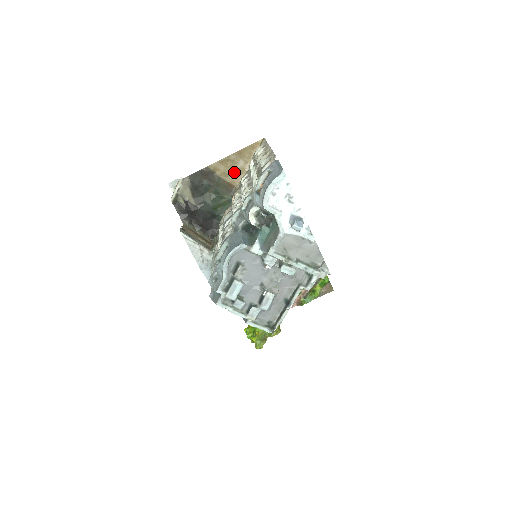
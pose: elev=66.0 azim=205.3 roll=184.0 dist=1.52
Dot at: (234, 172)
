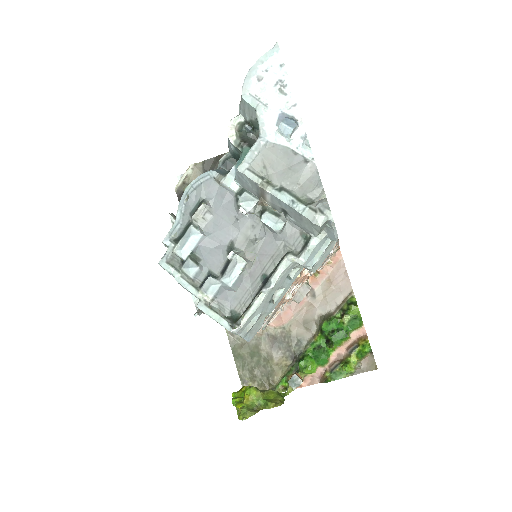
Dot at: occluded
